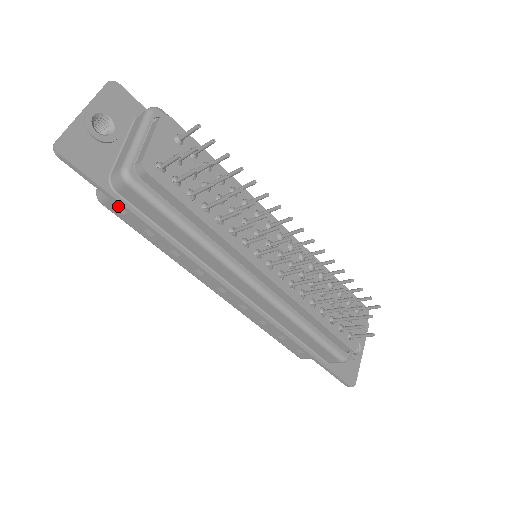
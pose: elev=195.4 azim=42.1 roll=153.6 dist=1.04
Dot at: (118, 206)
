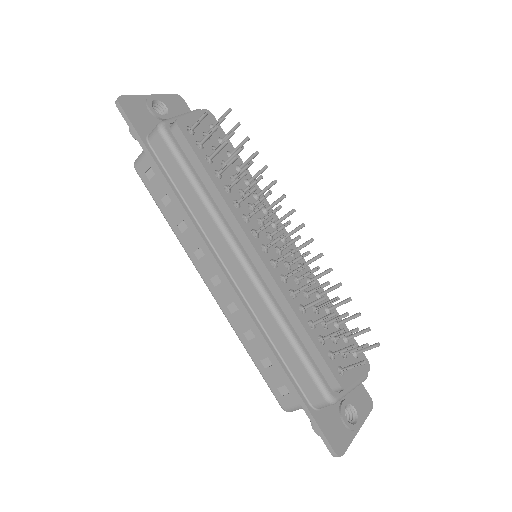
Dot at: (147, 169)
